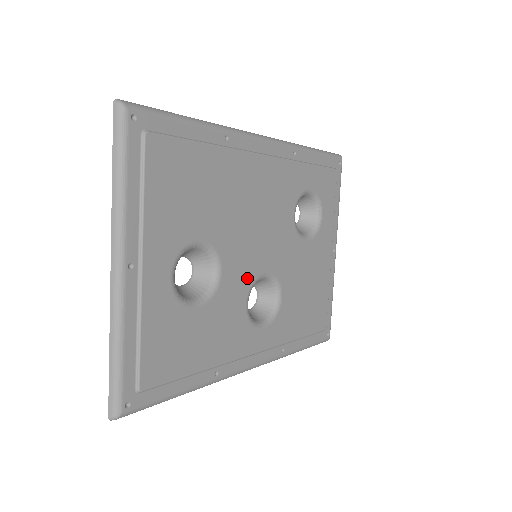
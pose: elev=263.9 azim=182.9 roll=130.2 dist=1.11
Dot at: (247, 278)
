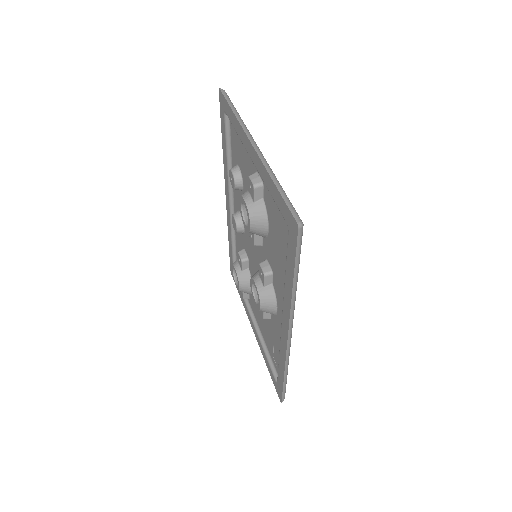
Dot at: occluded
